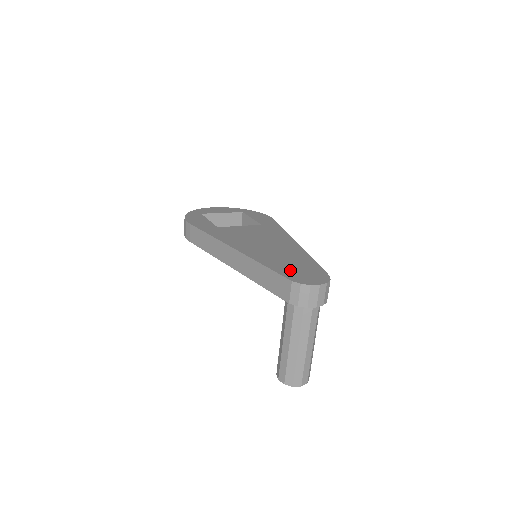
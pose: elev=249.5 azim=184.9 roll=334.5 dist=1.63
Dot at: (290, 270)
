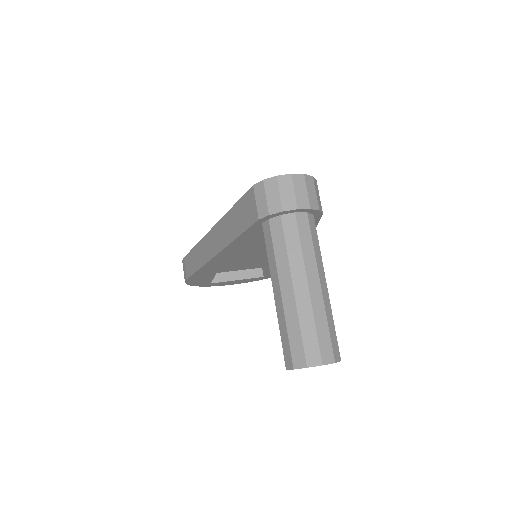
Dot at: occluded
